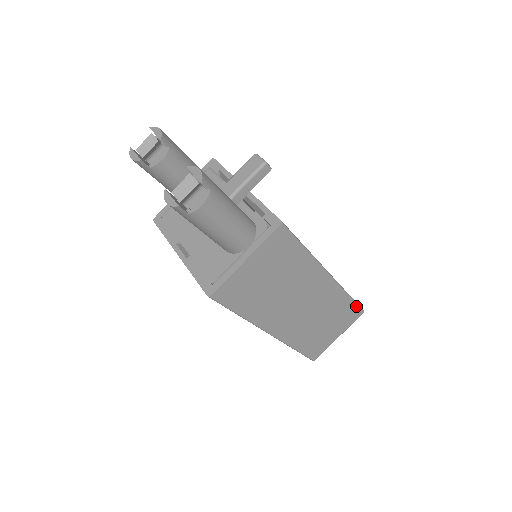
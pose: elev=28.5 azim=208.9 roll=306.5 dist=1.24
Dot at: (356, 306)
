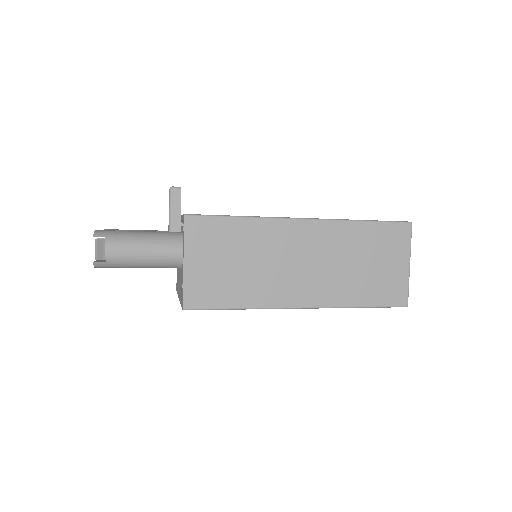
Dot at: (388, 224)
